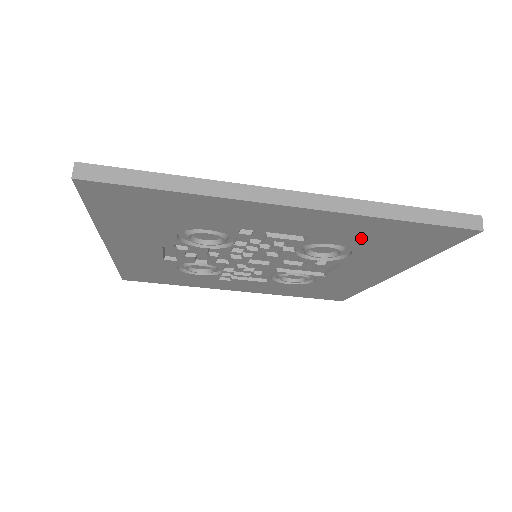
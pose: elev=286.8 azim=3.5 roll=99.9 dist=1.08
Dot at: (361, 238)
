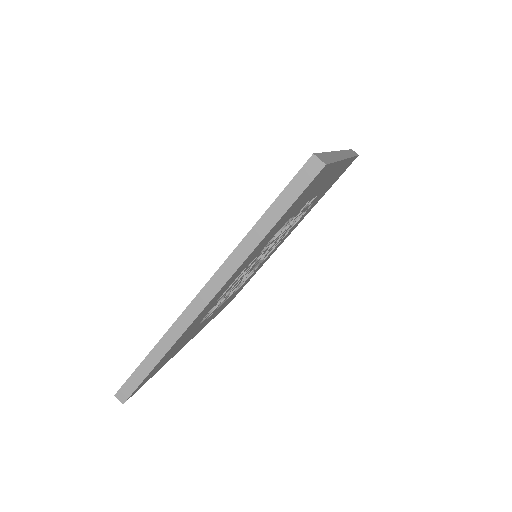
Dot at: (327, 186)
